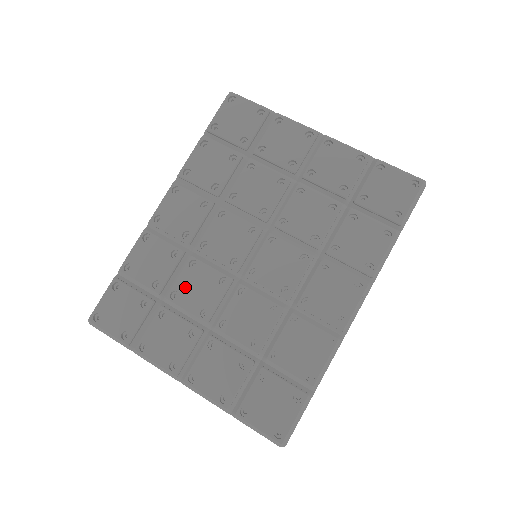
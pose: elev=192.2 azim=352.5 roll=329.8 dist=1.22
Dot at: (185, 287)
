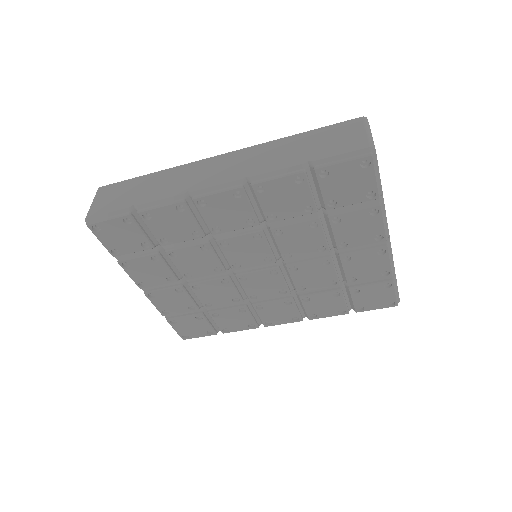
Dot at: (186, 256)
